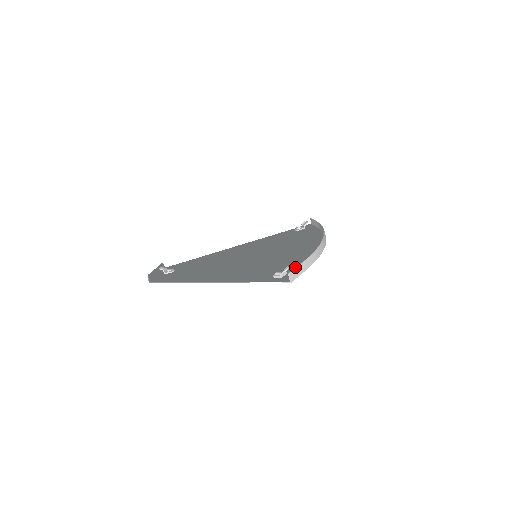
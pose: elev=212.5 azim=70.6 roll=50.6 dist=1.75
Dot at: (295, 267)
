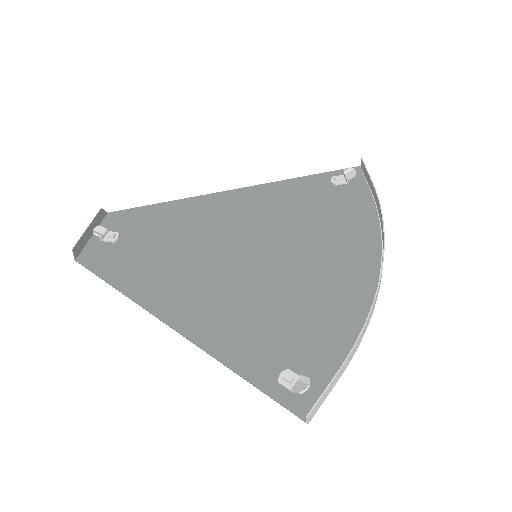
Dot at: (320, 357)
